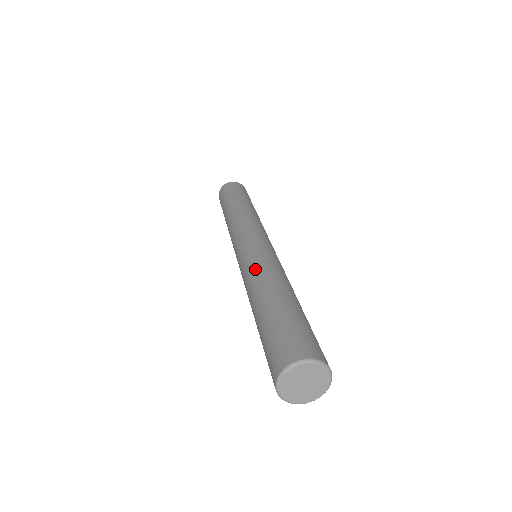
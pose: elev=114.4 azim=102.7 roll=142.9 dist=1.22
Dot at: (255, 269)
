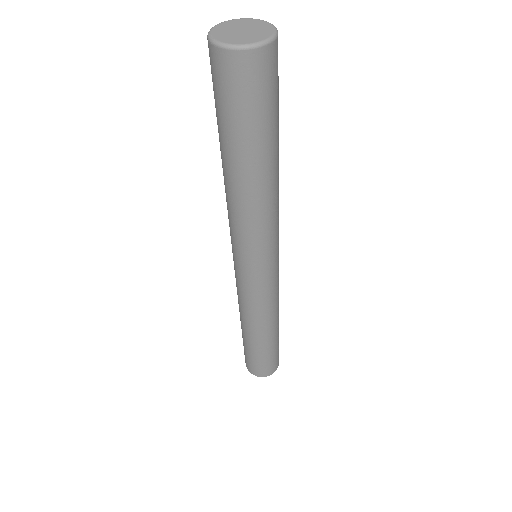
Dot at: occluded
